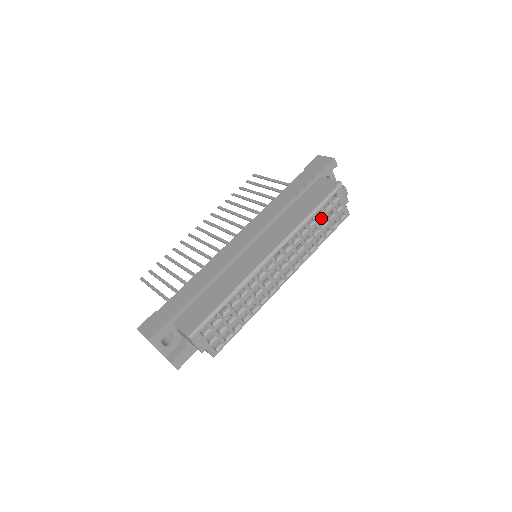
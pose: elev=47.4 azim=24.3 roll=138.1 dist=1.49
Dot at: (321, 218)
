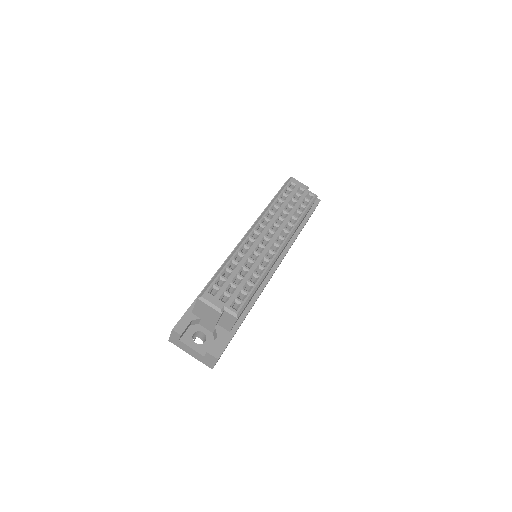
Dot at: (287, 199)
